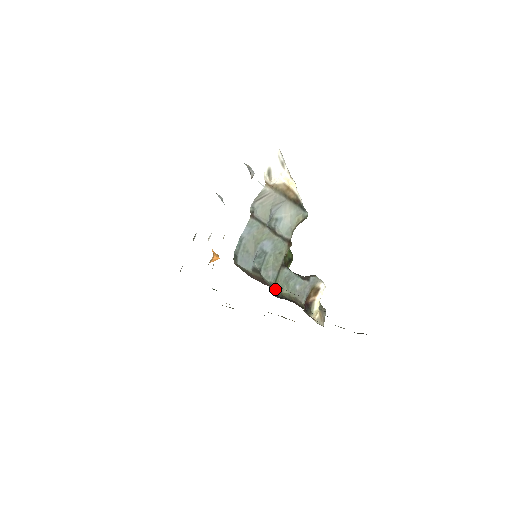
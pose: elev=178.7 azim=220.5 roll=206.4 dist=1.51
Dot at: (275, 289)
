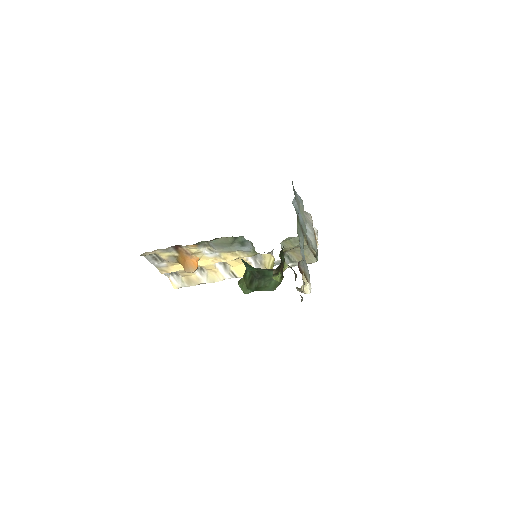
Dot at: (297, 222)
